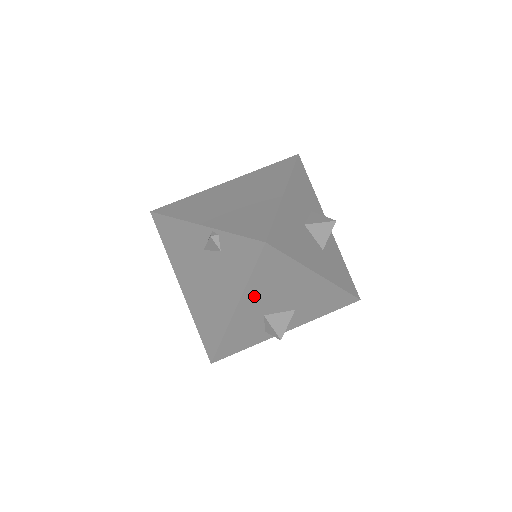
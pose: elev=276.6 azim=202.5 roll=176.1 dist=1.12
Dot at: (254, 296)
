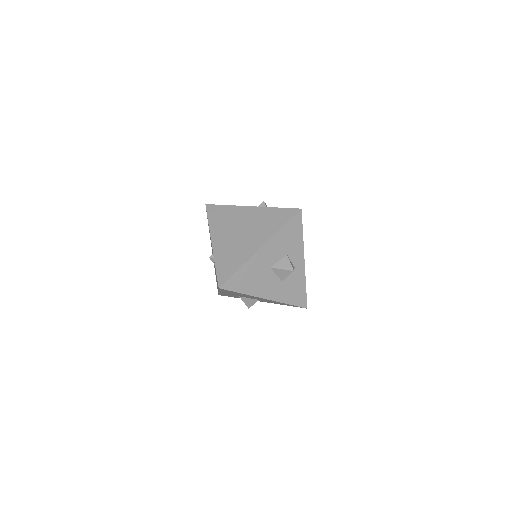
Dot at: occluded
